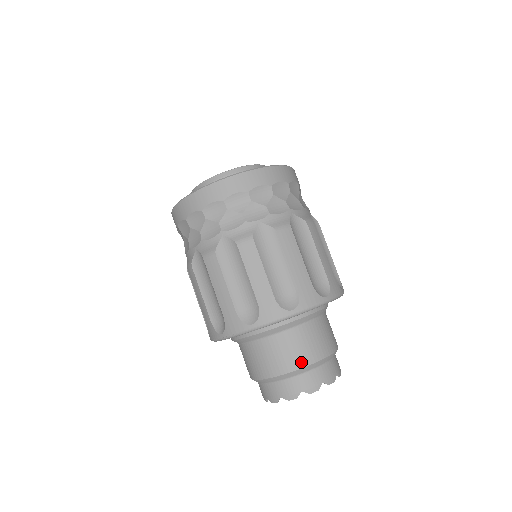
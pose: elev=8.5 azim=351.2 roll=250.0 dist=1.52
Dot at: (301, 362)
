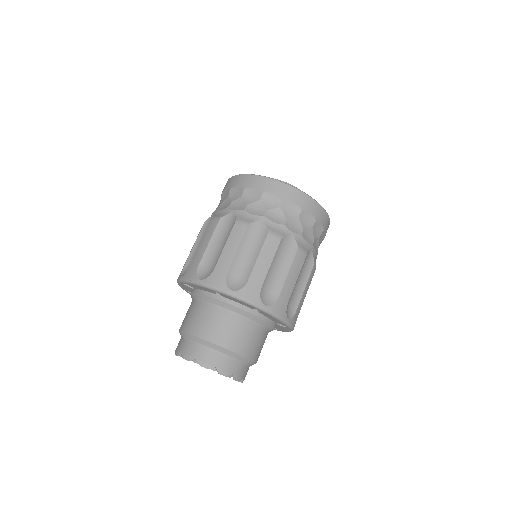
Dot at: (234, 346)
